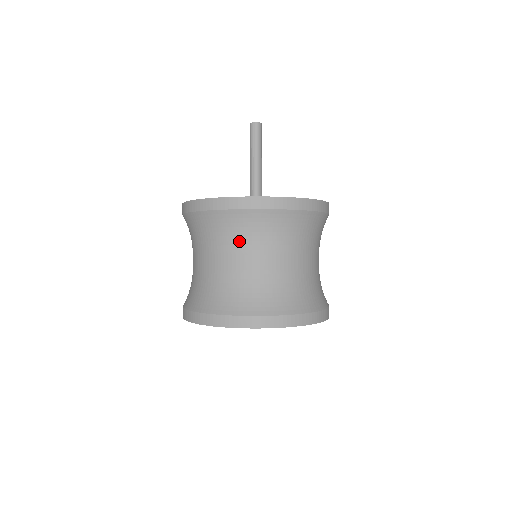
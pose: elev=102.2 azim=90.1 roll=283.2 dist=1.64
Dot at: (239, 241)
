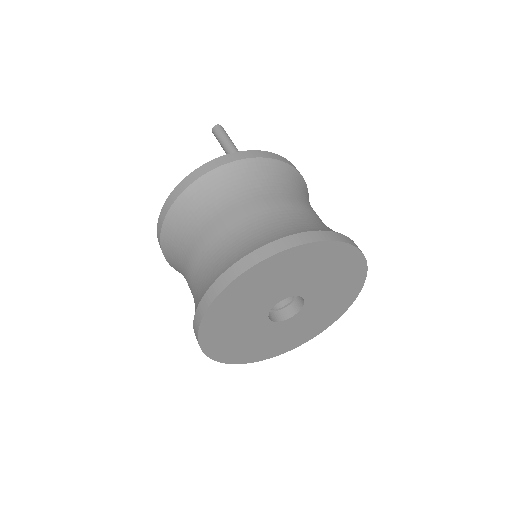
Dot at: (248, 190)
